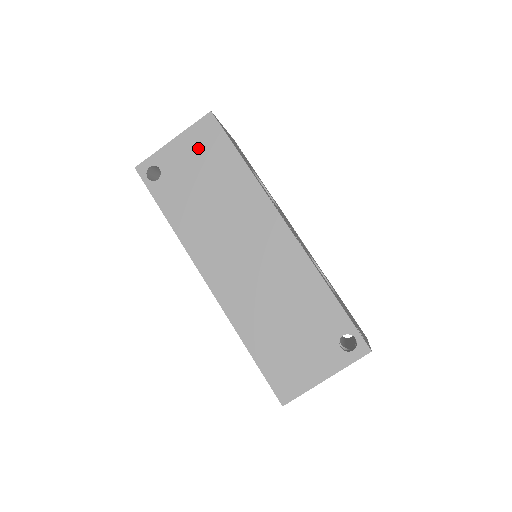
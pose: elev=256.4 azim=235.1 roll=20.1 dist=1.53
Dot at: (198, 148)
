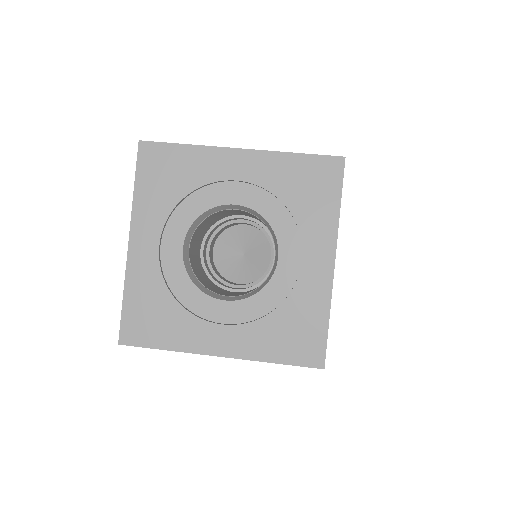
Dot at: occluded
